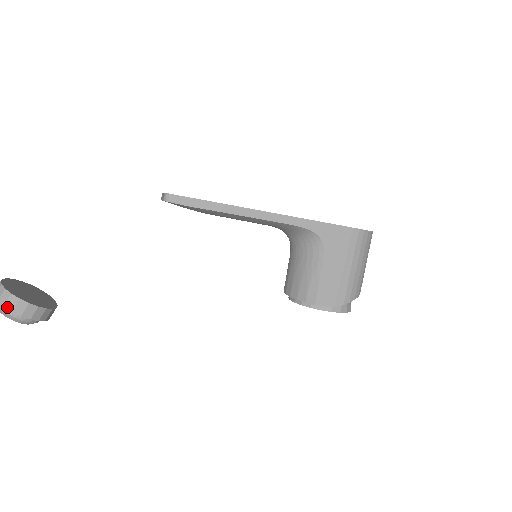
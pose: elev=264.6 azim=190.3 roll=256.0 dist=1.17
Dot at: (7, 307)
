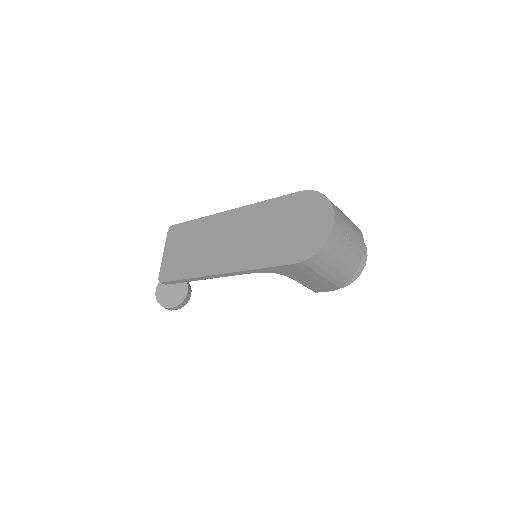
Dot at: occluded
